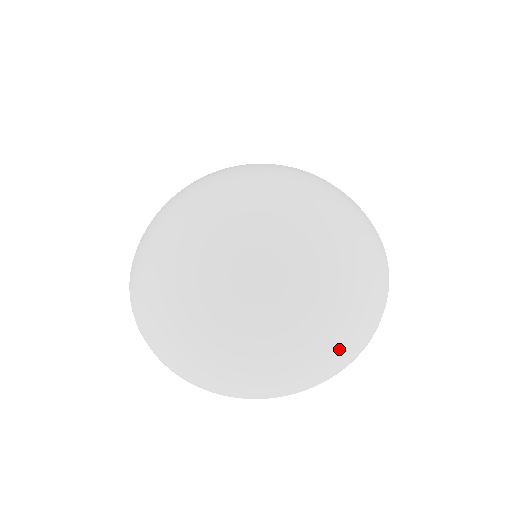
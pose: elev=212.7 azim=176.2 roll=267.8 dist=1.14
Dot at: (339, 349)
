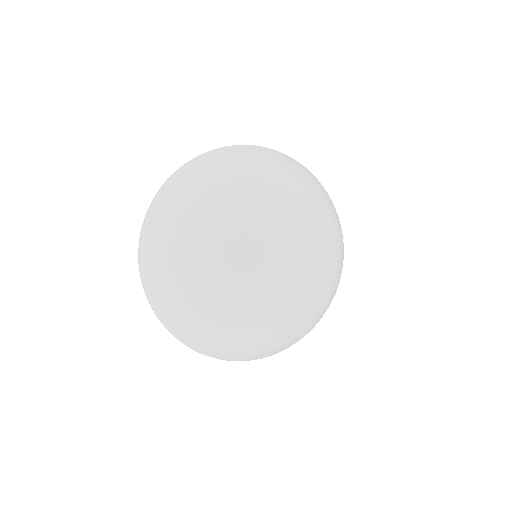
Dot at: (312, 328)
